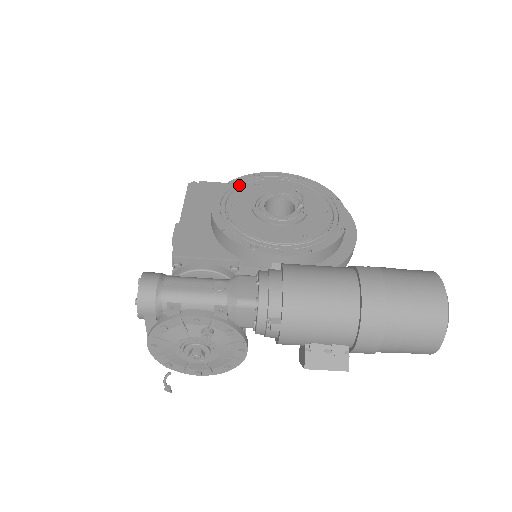
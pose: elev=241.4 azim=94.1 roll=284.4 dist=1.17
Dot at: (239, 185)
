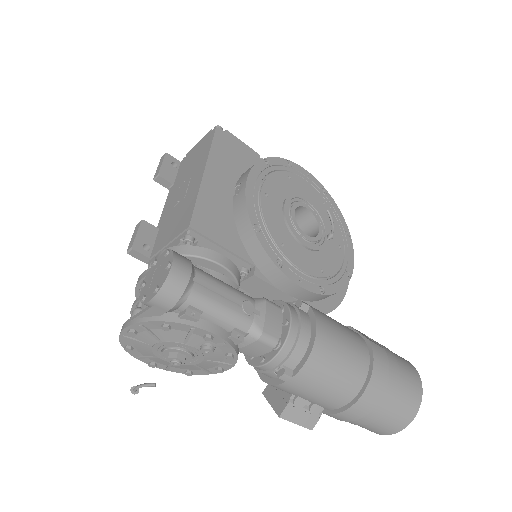
Dot at: (274, 168)
